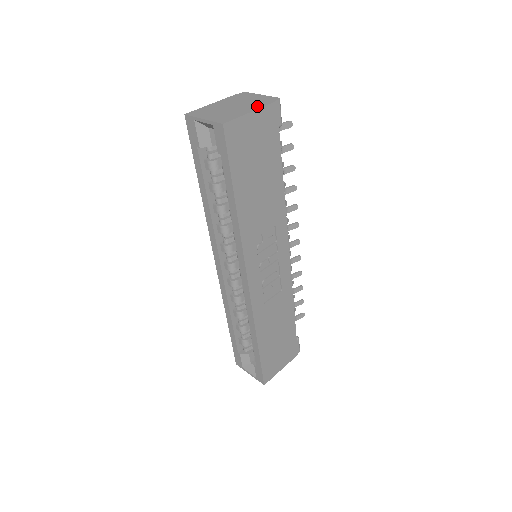
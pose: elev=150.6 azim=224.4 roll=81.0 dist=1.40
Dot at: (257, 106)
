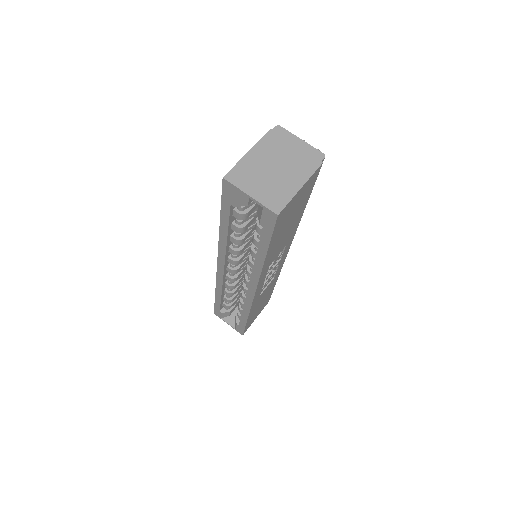
Dot at: (305, 173)
